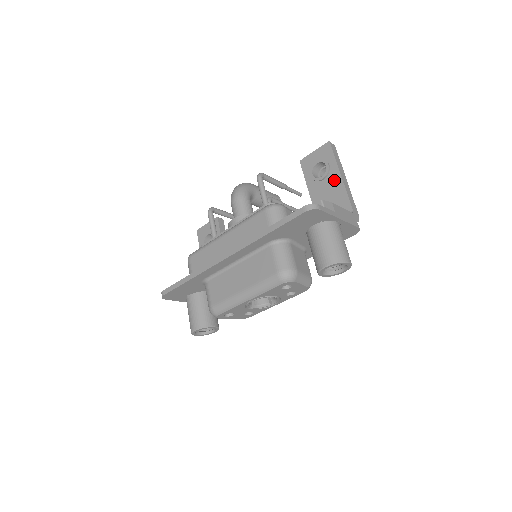
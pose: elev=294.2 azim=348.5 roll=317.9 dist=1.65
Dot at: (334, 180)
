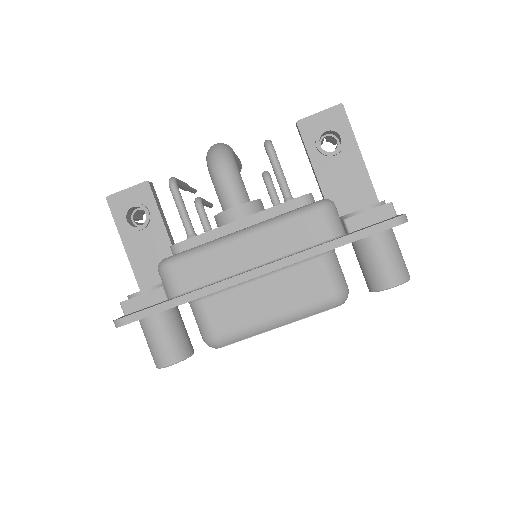
Dot at: (352, 159)
